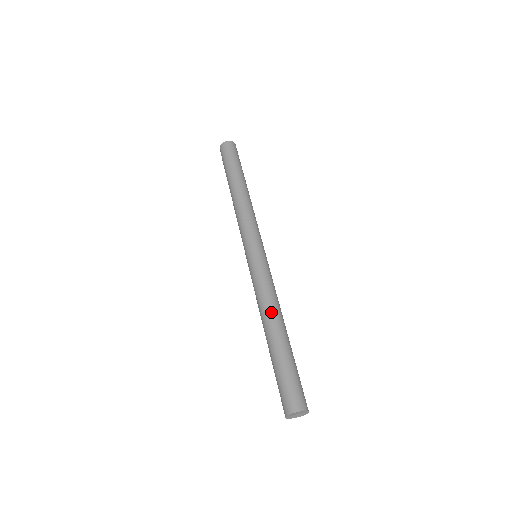
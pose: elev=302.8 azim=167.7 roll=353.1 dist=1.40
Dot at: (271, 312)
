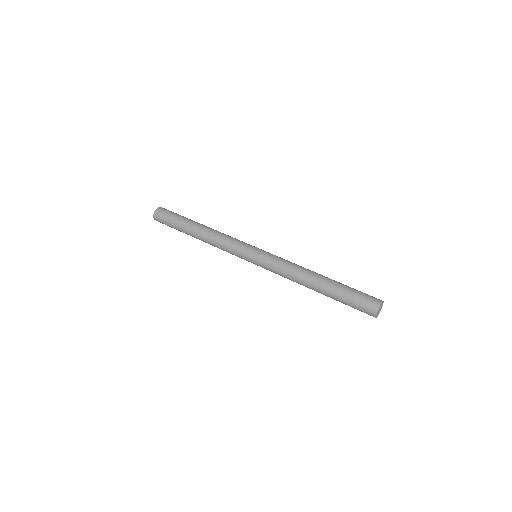
Dot at: (306, 271)
